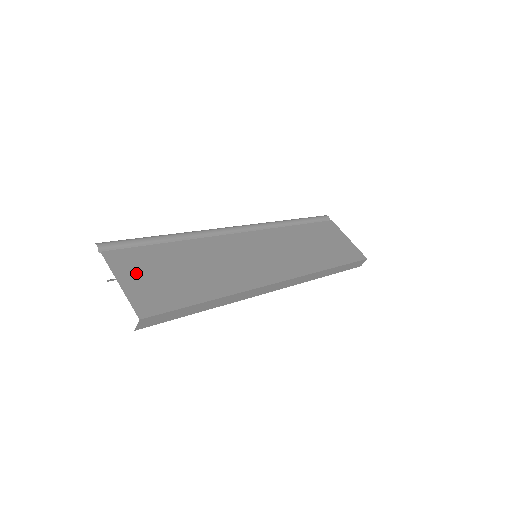
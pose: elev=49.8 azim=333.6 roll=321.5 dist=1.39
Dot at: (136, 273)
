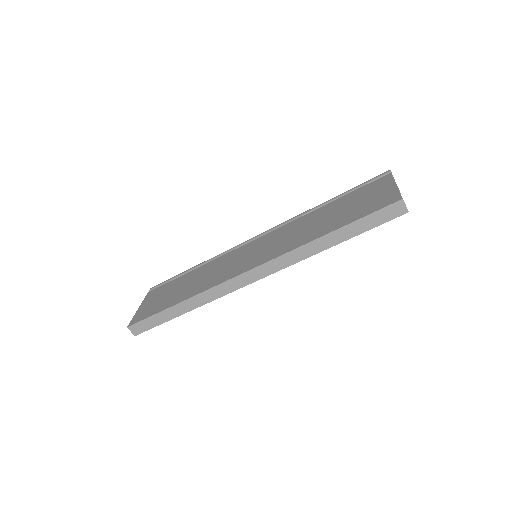
Dot at: (152, 299)
